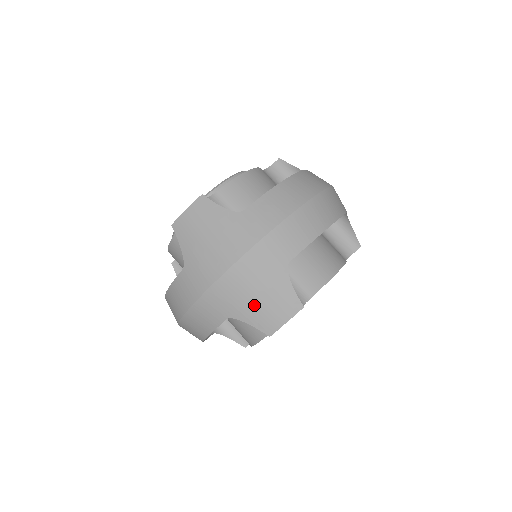
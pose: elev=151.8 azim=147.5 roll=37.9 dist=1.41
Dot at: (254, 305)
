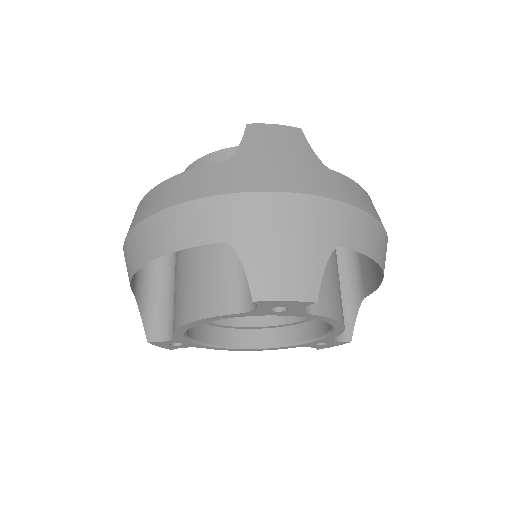
Dot at: (271, 251)
